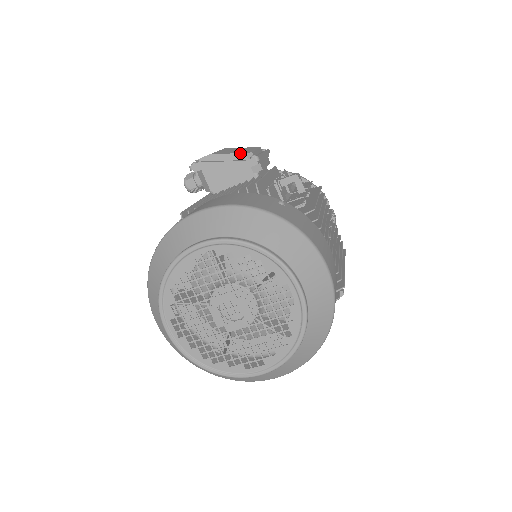
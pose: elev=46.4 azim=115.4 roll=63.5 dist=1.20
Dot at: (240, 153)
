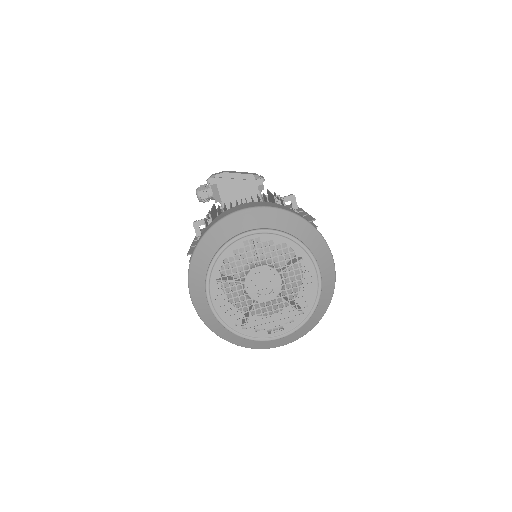
Dot at: (249, 174)
